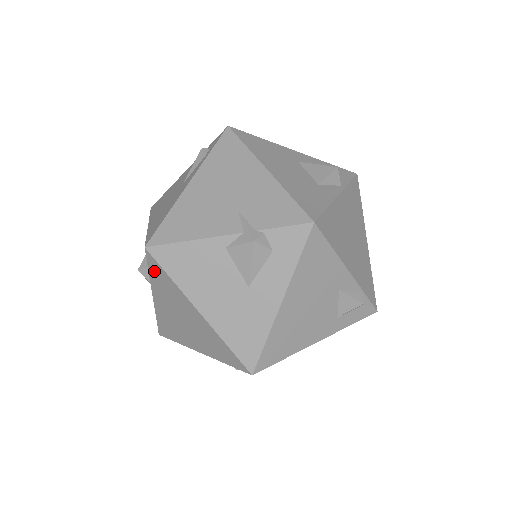
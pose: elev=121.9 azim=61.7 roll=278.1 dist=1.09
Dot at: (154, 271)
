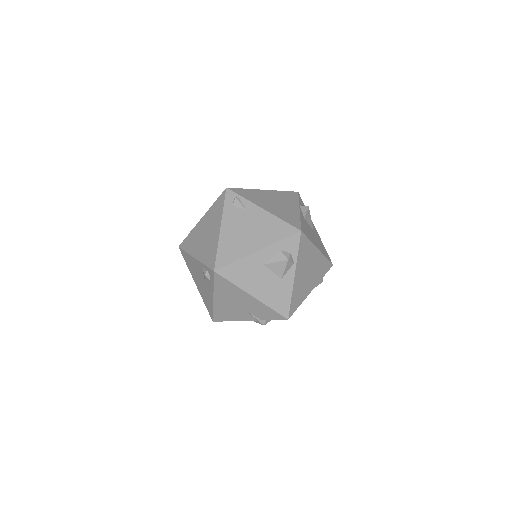
Dot at: occluded
